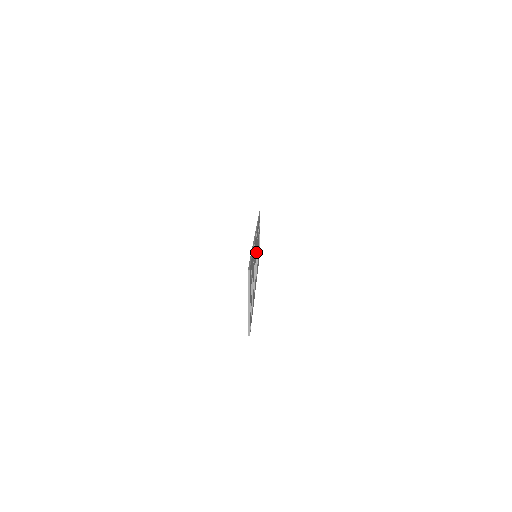
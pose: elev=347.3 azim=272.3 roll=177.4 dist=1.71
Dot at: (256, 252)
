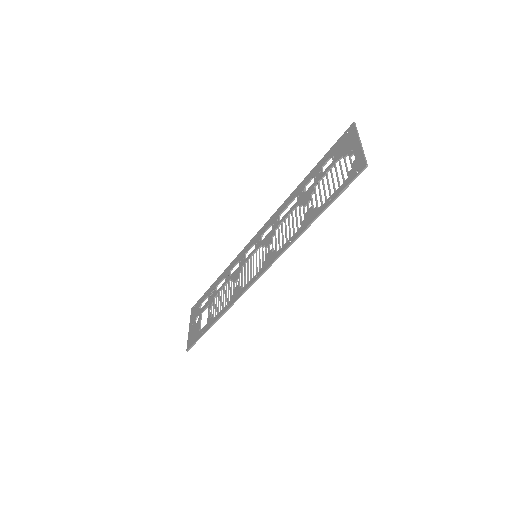
Dot at: occluded
